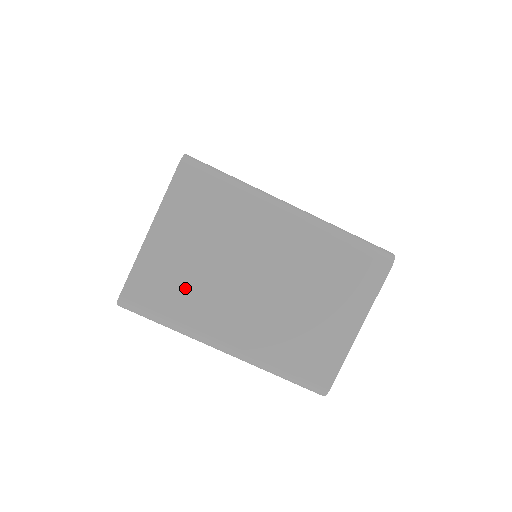
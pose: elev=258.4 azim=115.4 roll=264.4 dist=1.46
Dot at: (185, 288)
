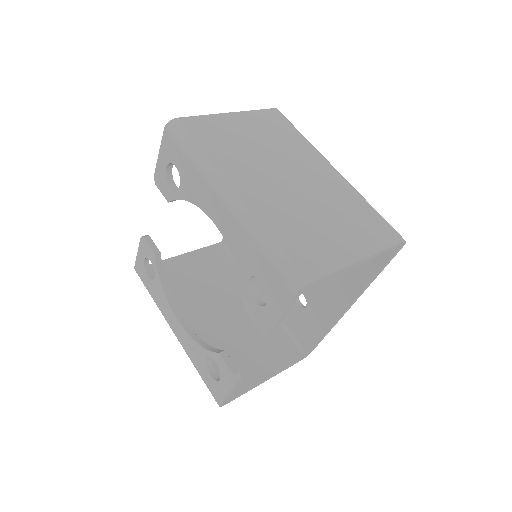
Dot at: (230, 146)
